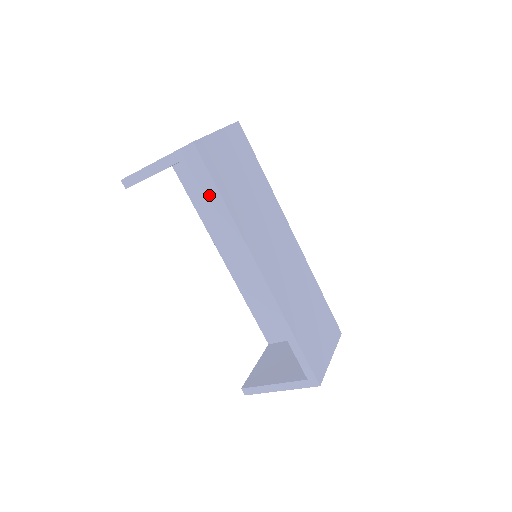
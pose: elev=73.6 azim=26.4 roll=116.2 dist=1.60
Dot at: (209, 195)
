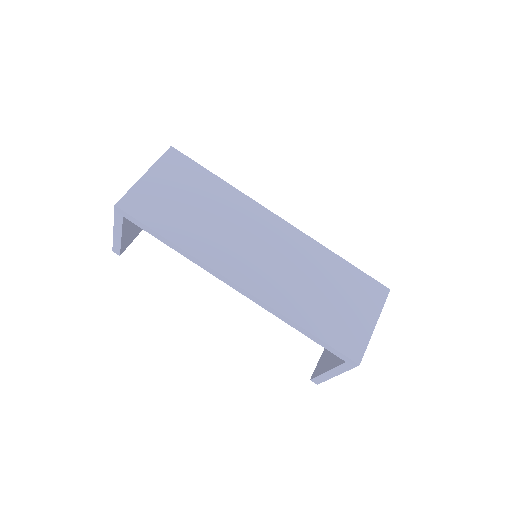
Dot at: occluded
